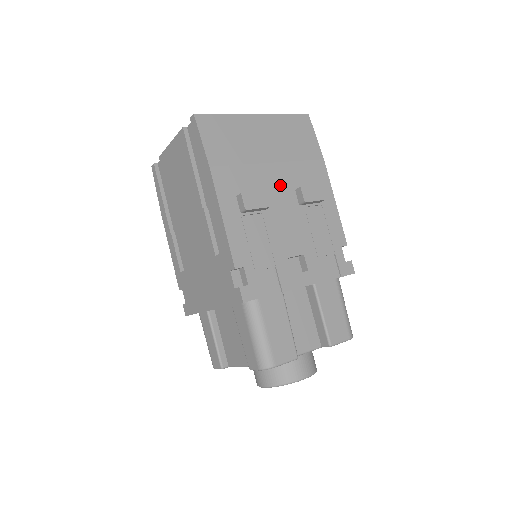
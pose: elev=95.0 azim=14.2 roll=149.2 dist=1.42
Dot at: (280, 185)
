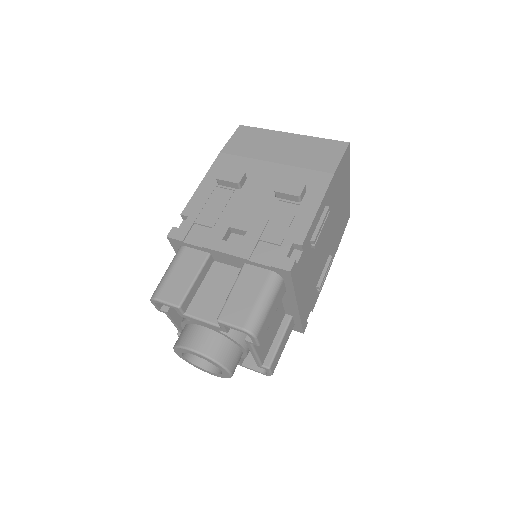
Dot at: (269, 178)
